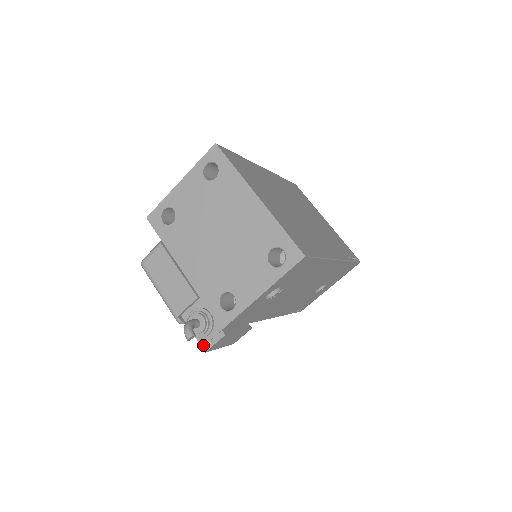
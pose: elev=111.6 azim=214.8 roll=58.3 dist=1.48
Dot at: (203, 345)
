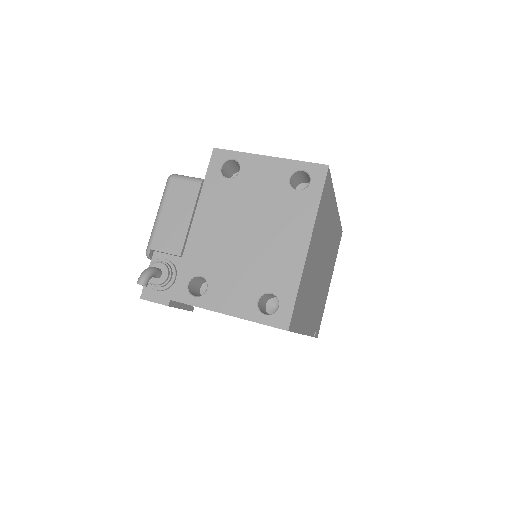
Dot at: (145, 292)
